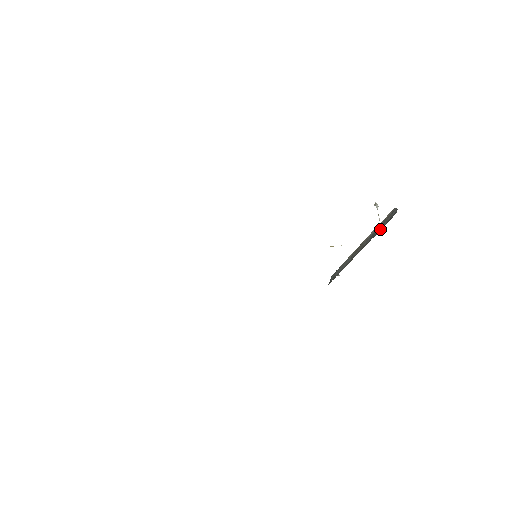
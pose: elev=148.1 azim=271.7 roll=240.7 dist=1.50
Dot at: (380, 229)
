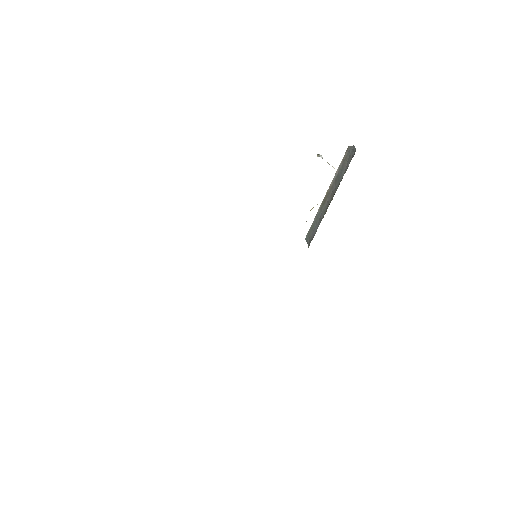
Dot at: (343, 171)
